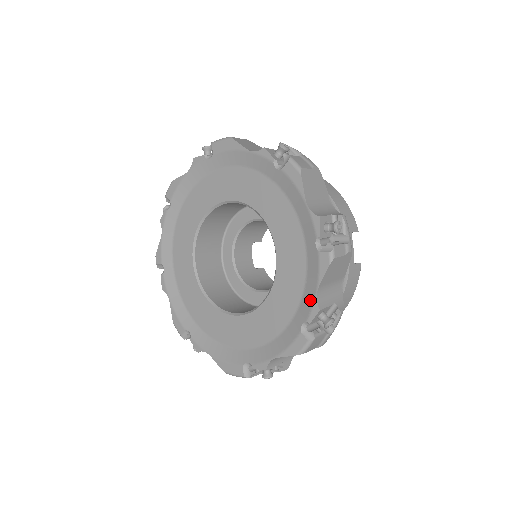
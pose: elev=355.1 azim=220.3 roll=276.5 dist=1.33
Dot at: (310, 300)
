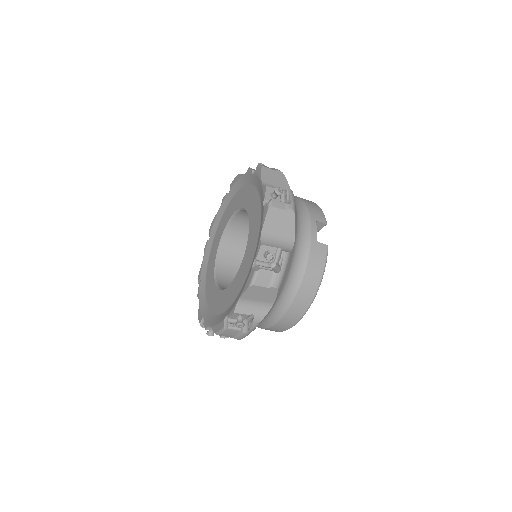
Dot at: (258, 242)
